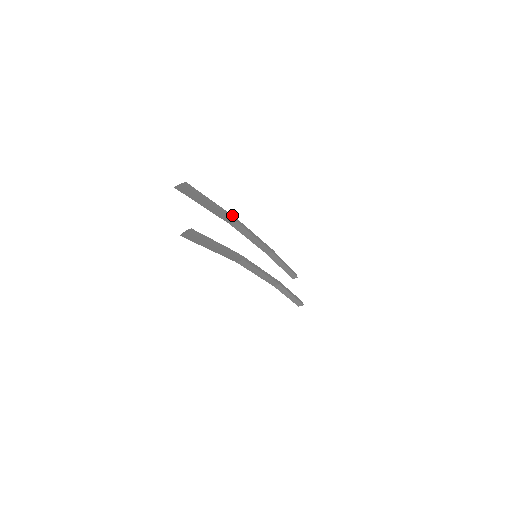
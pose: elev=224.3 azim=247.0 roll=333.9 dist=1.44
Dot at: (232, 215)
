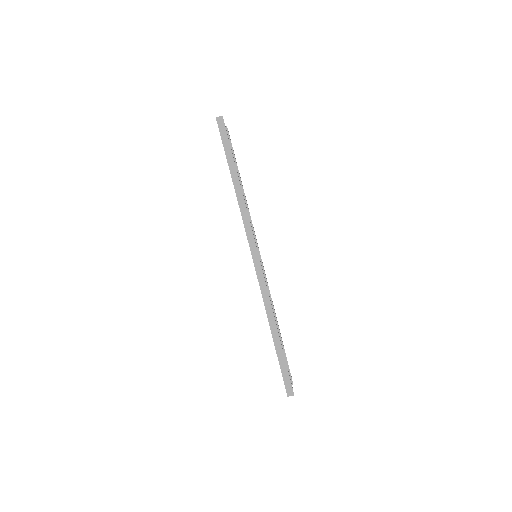
Dot at: (247, 204)
